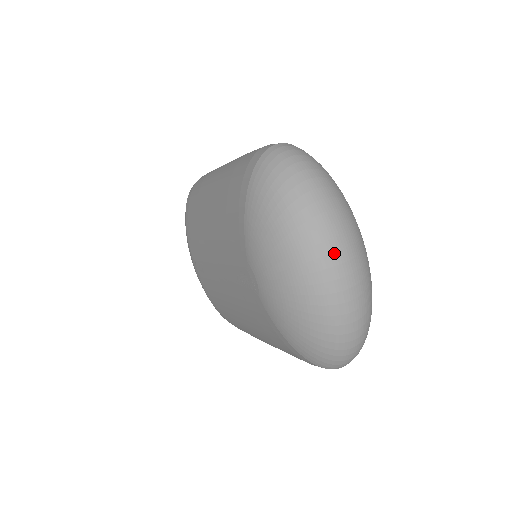
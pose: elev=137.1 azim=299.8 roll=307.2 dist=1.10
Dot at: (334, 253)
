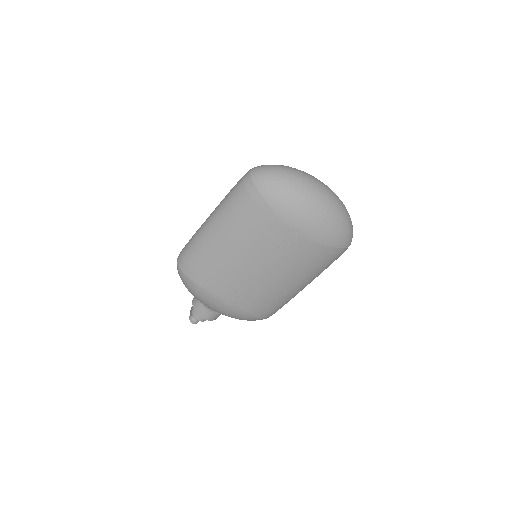
Dot at: (320, 185)
